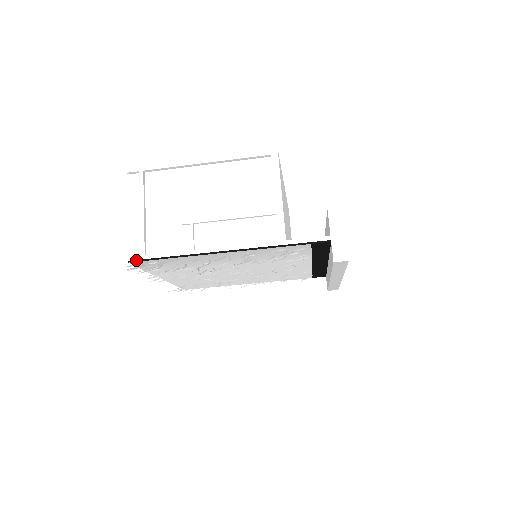
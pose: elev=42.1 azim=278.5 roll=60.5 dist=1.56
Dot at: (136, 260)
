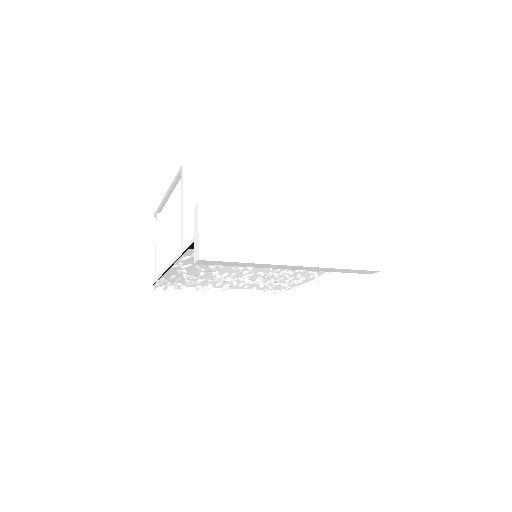
Dot at: (154, 283)
